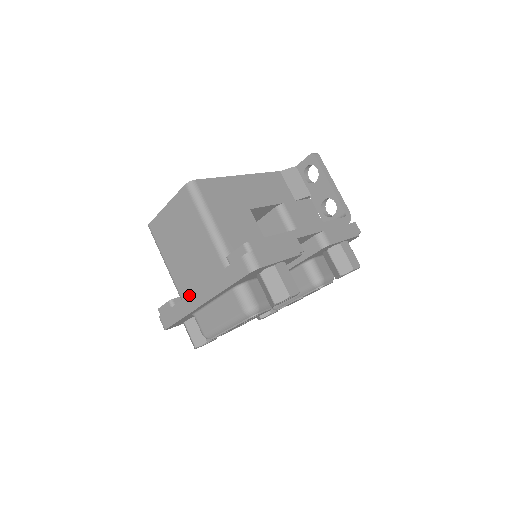
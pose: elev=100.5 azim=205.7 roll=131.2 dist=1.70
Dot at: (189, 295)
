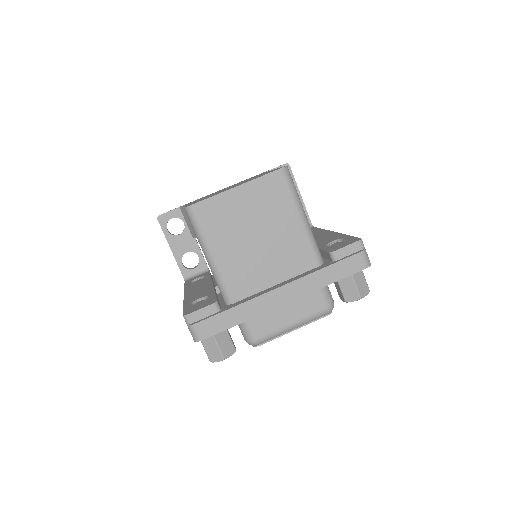
Dot at: (267, 293)
